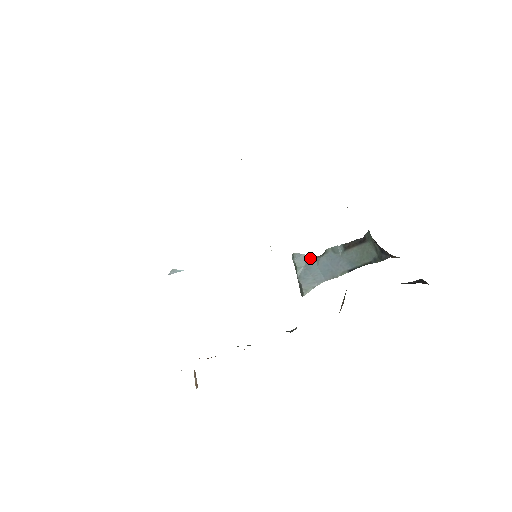
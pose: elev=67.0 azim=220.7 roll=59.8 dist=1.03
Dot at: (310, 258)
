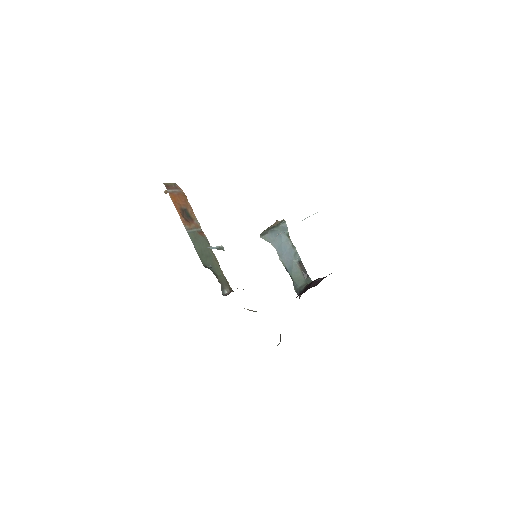
Dot at: (287, 234)
